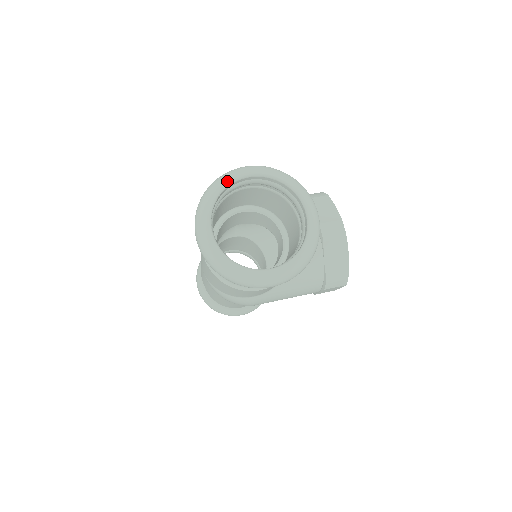
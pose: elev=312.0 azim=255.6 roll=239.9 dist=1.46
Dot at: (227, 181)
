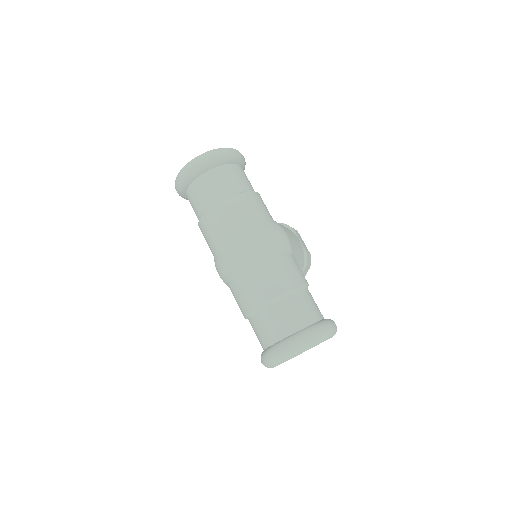
Dot at: occluded
